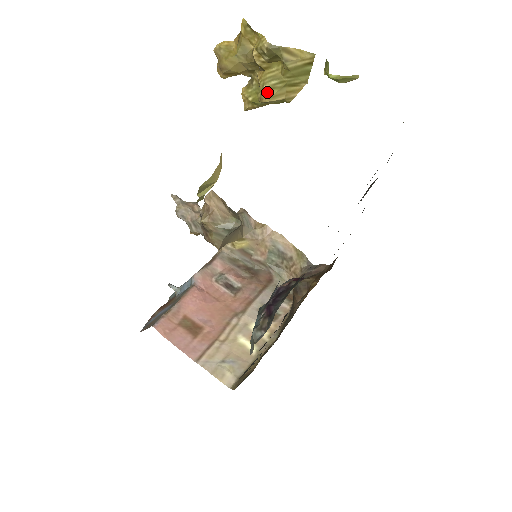
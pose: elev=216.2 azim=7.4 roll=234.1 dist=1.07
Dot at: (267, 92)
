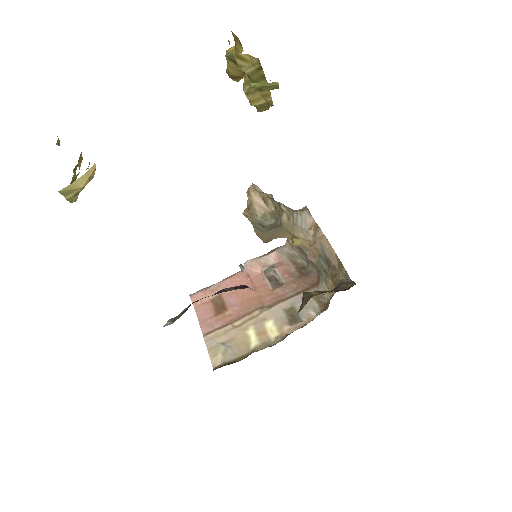
Dot at: (248, 96)
